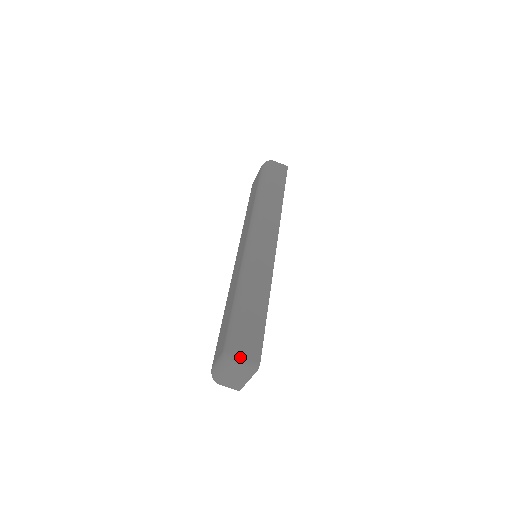
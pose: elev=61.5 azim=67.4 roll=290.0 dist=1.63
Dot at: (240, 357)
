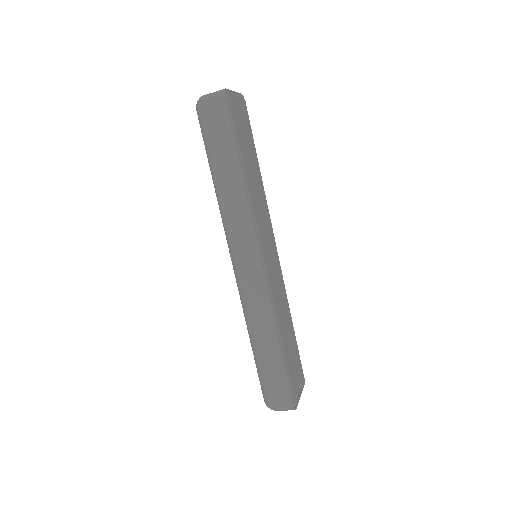
Dot at: (275, 409)
